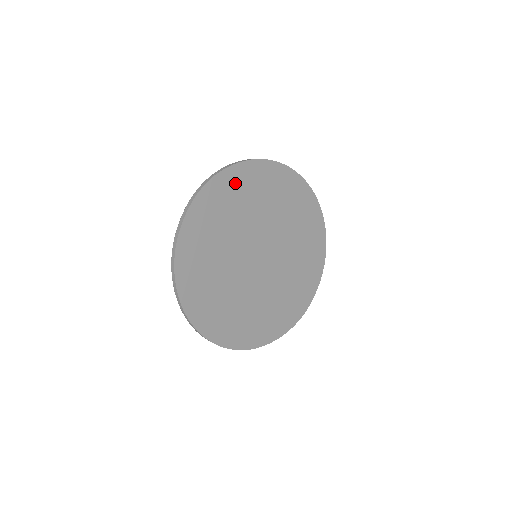
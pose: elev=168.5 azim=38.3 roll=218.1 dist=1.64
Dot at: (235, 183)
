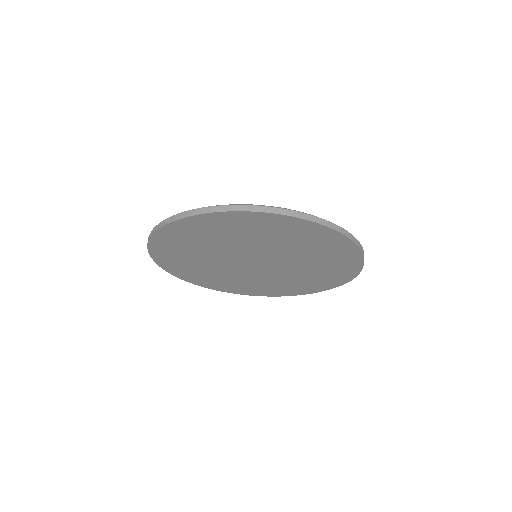
Dot at: (175, 237)
